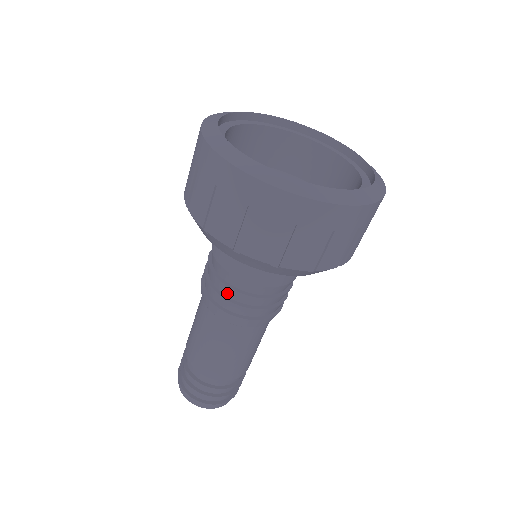
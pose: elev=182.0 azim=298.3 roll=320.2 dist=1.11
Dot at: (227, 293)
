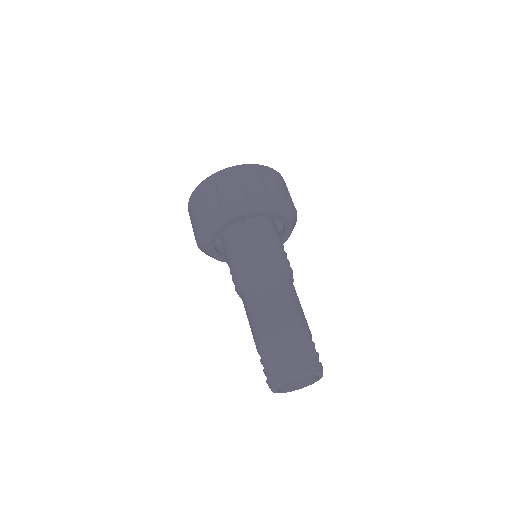
Dot at: (277, 254)
